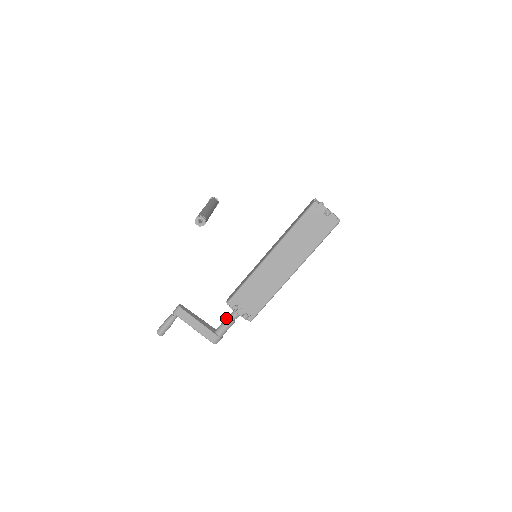
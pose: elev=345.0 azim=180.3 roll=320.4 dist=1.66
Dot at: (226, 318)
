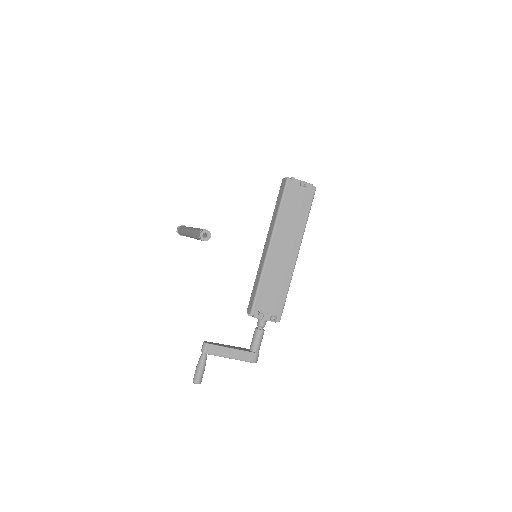
Dot at: (255, 331)
